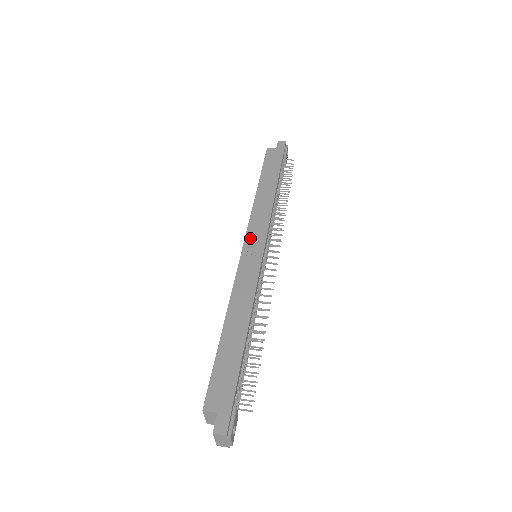
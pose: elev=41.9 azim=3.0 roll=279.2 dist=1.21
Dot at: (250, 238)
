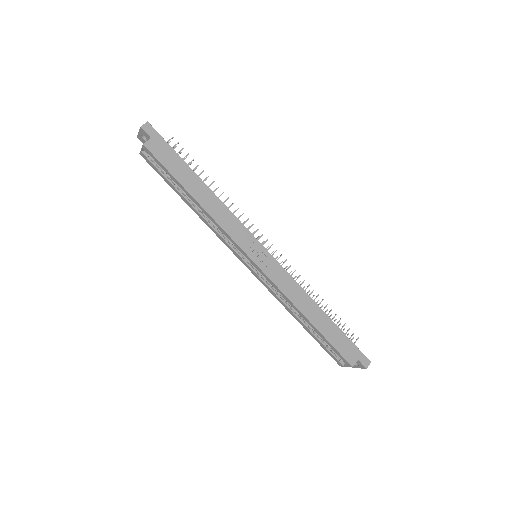
Dot at: (249, 251)
